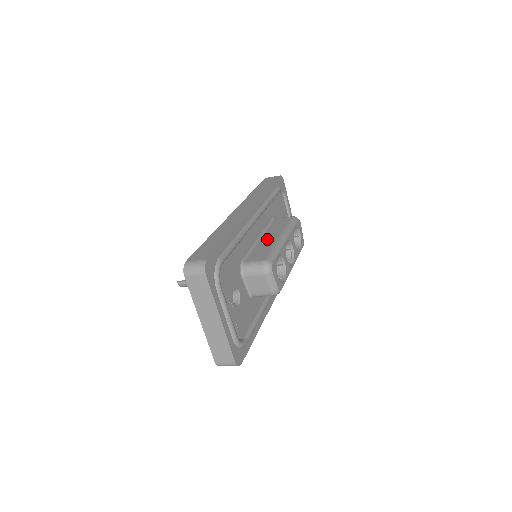
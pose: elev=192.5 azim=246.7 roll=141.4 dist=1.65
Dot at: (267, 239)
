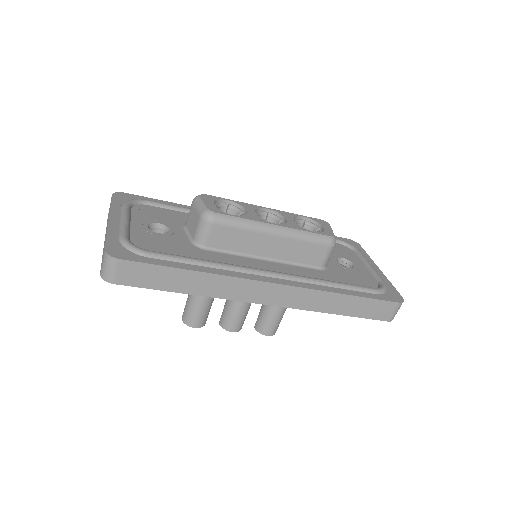
Dot at: occluded
